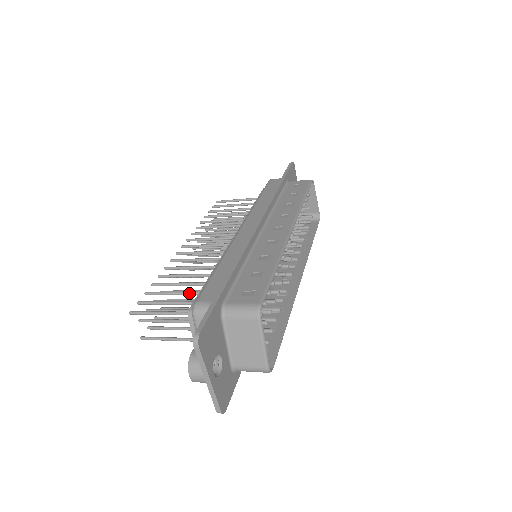
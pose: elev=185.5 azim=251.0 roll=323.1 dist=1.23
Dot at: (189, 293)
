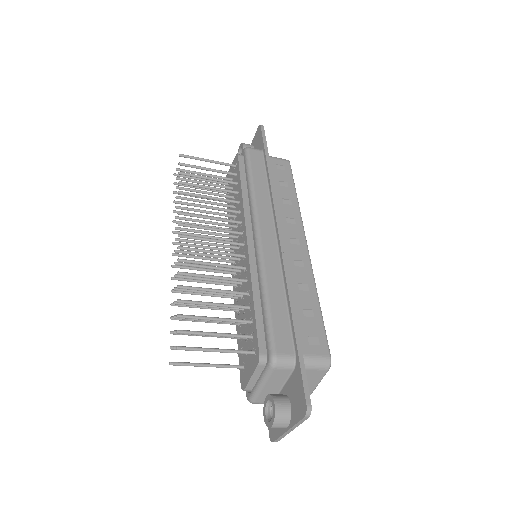
Dot at: (232, 321)
